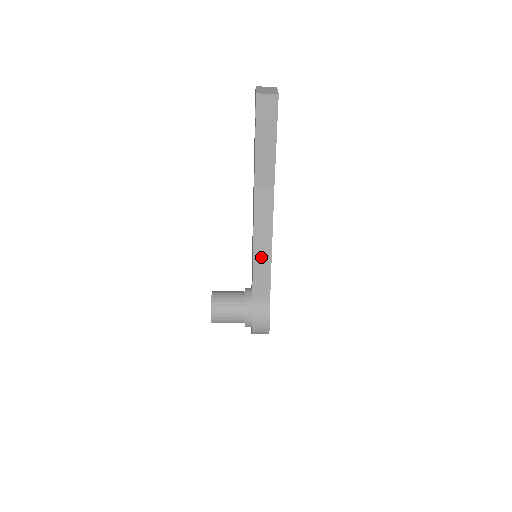
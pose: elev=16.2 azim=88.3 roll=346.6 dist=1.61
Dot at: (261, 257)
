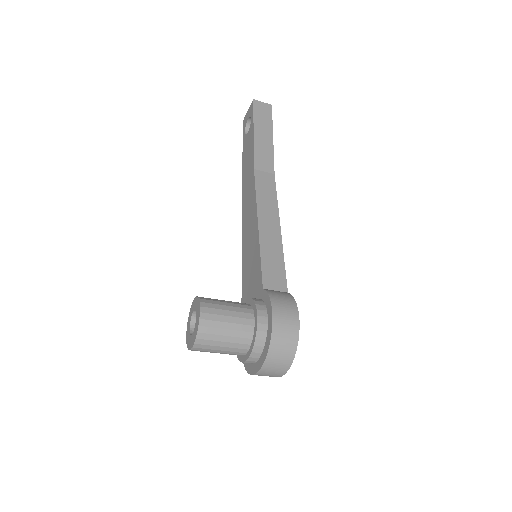
Dot at: (269, 238)
